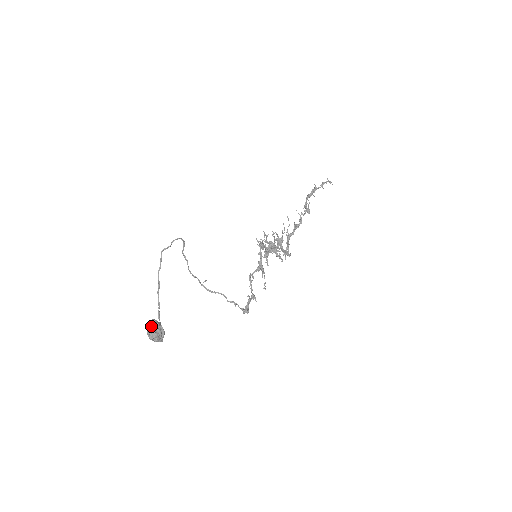
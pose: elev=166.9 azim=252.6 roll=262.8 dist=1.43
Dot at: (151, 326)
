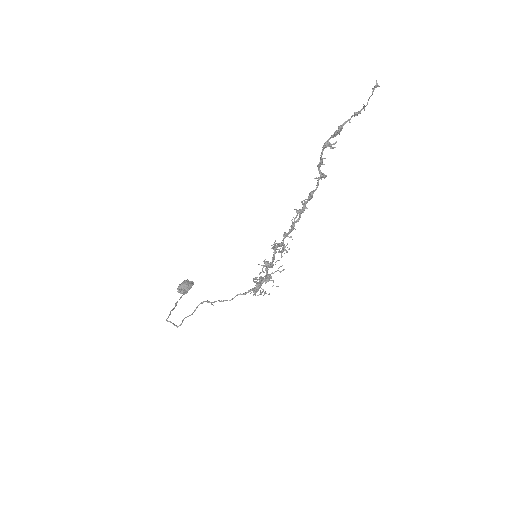
Dot at: (181, 293)
